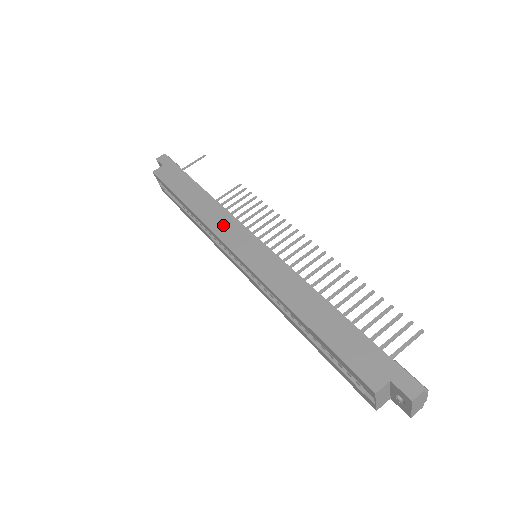
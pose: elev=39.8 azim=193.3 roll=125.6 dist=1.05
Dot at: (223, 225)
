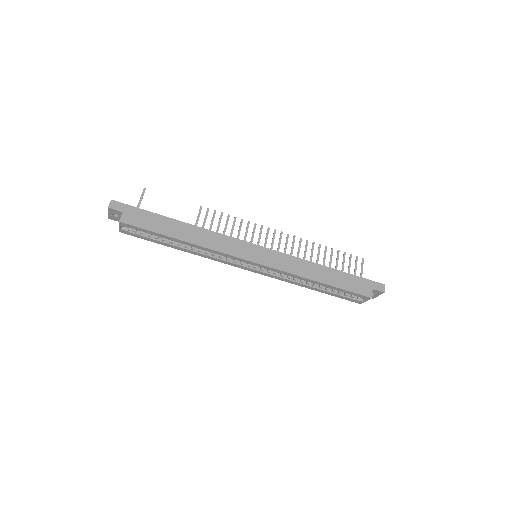
Dot at: (227, 246)
